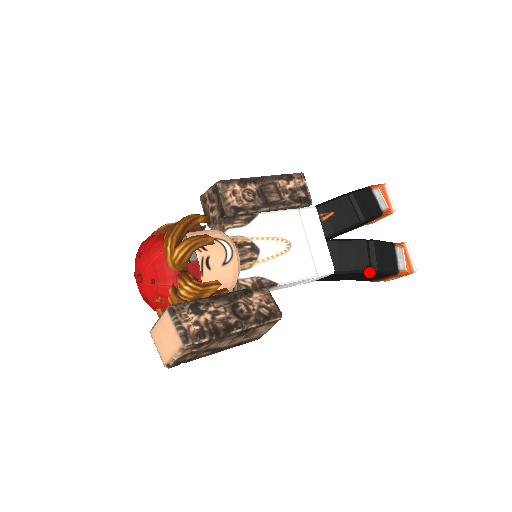
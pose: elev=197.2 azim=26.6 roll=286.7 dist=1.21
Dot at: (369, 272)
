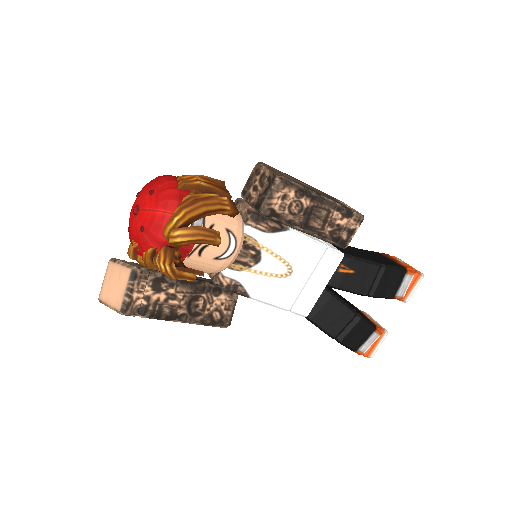
Dot at: (332, 338)
